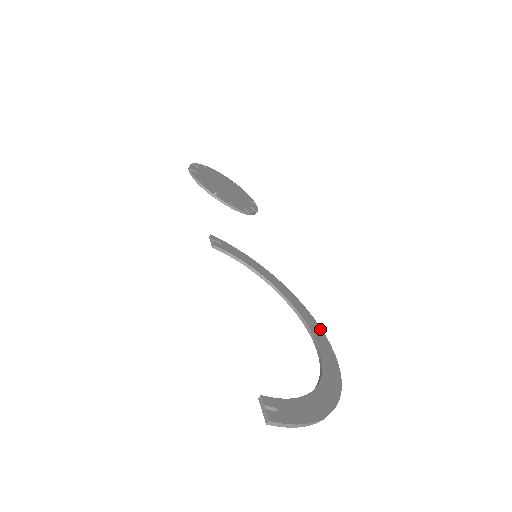
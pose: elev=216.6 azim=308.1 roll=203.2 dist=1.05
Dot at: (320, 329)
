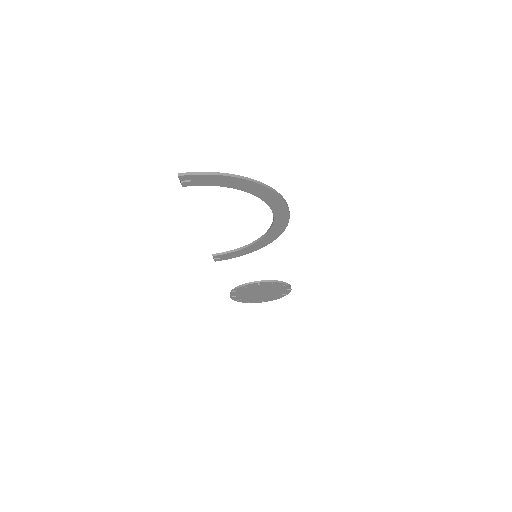
Dot at: (286, 219)
